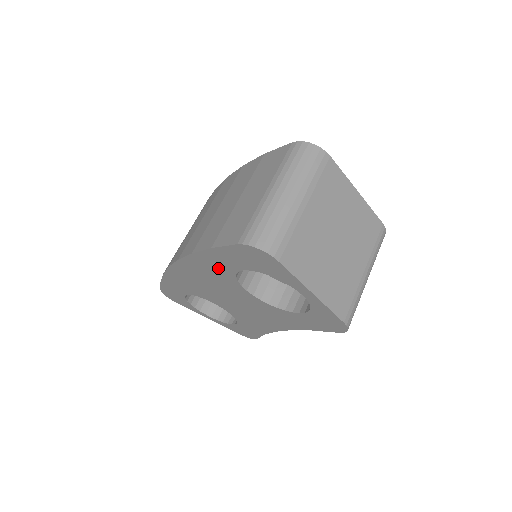
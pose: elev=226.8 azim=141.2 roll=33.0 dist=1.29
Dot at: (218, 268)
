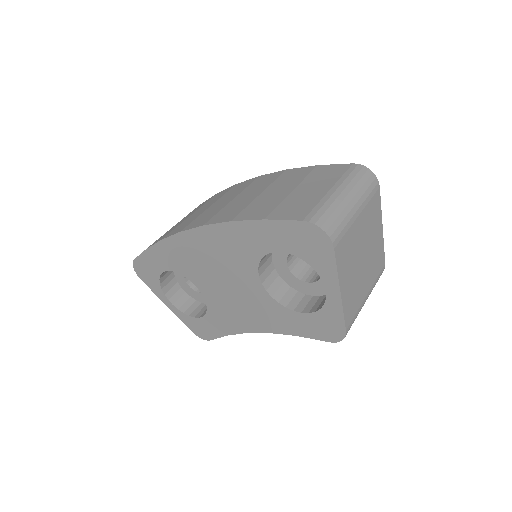
Dot at: (249, 244)
